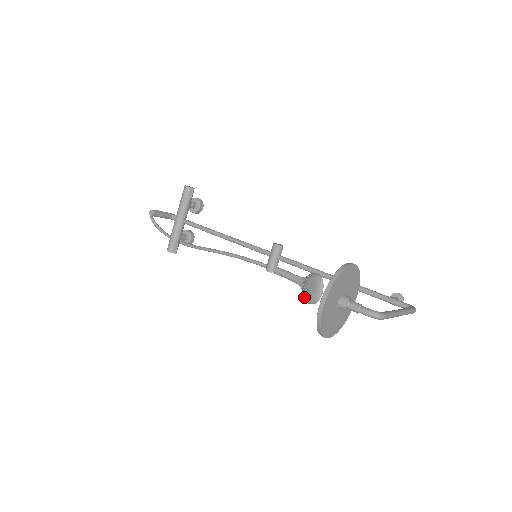
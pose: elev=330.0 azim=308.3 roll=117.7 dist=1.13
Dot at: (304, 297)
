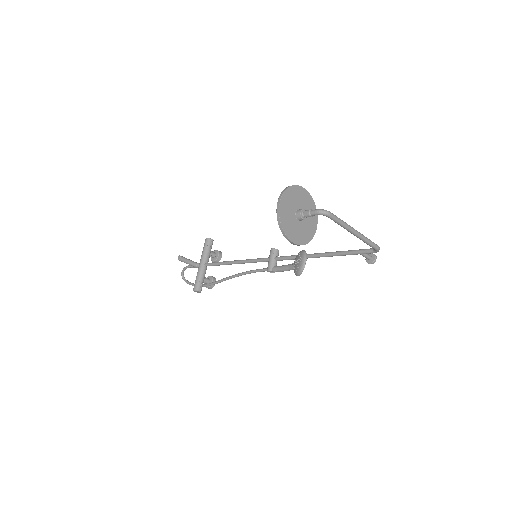
Dot at: (295, 272)
